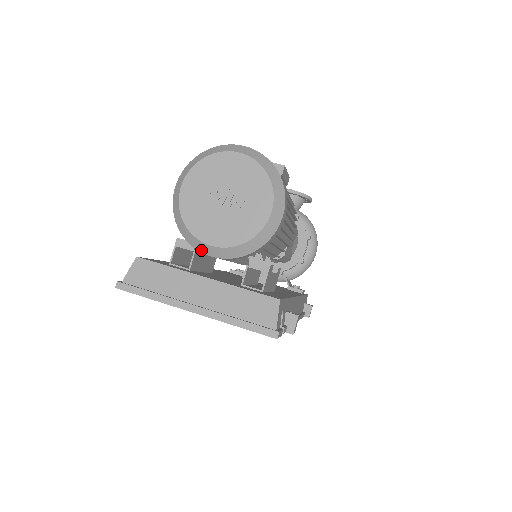
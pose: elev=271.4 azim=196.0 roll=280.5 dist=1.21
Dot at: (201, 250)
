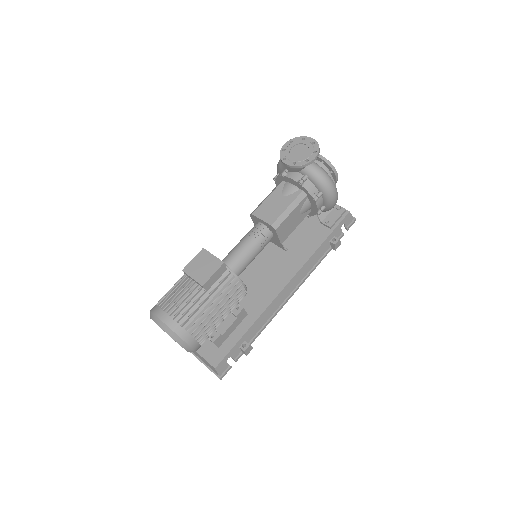
Dot at: occluded
